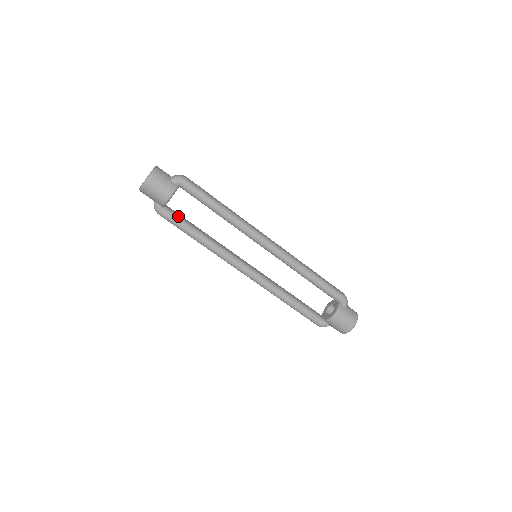
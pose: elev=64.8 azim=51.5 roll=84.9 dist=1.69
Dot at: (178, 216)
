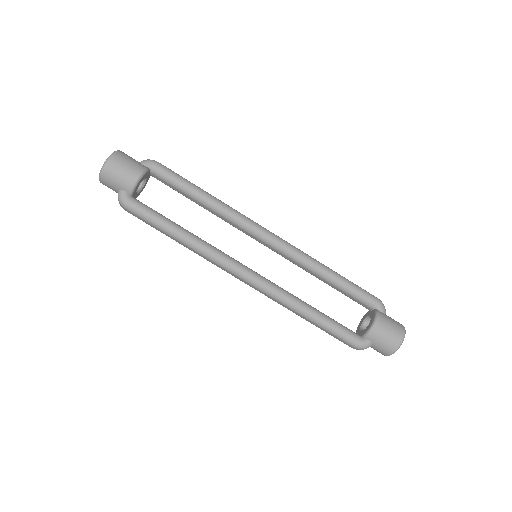
Dot at: (150, 208)
